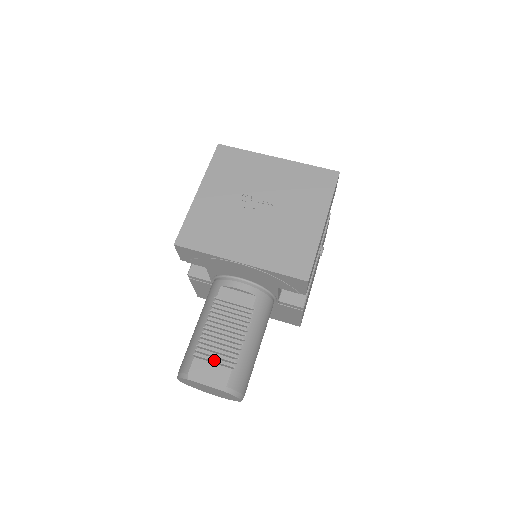
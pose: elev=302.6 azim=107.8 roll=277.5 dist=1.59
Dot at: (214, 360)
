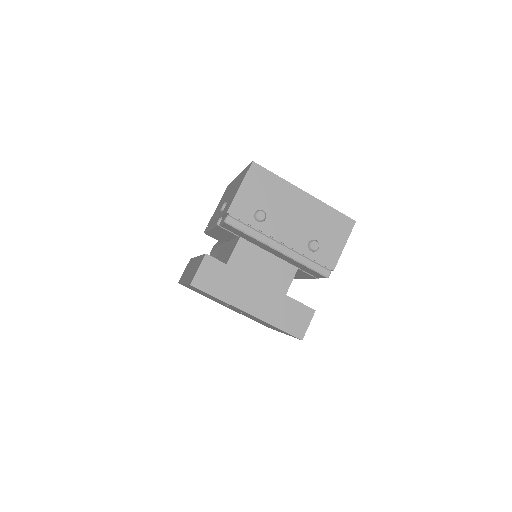
Dot at: occluded
